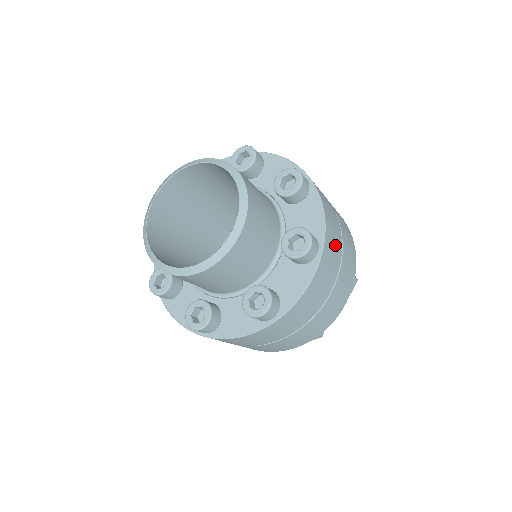
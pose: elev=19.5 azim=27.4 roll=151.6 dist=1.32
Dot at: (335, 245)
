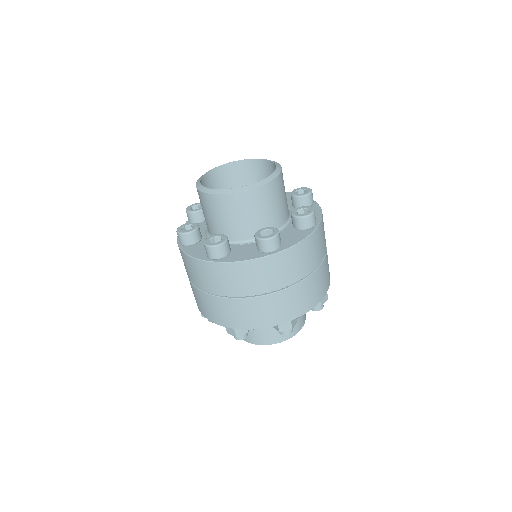
Dot at: (324, 240)
